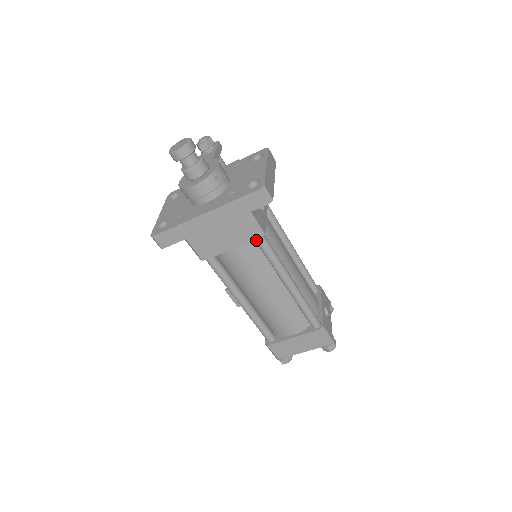
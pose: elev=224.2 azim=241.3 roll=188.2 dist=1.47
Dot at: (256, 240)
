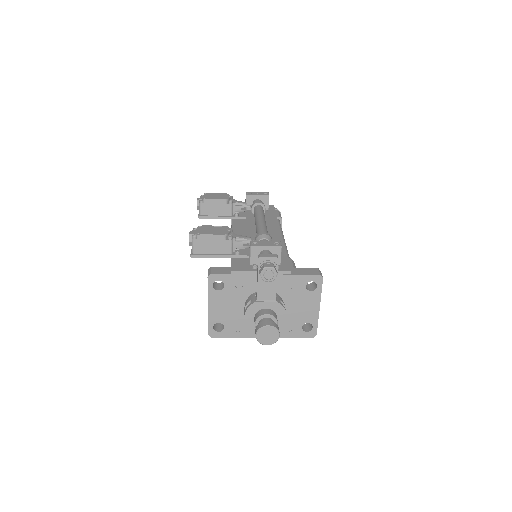
Dot at: occluded
